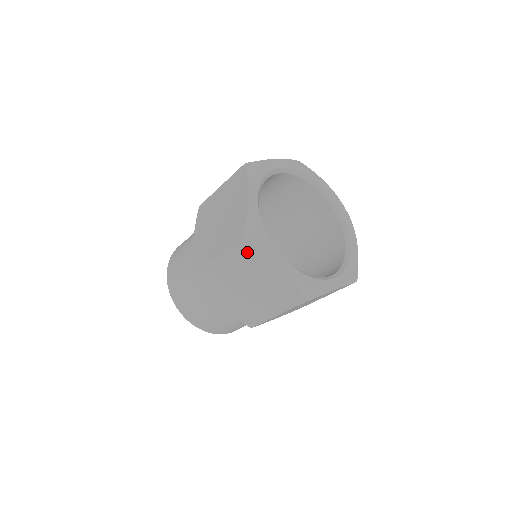
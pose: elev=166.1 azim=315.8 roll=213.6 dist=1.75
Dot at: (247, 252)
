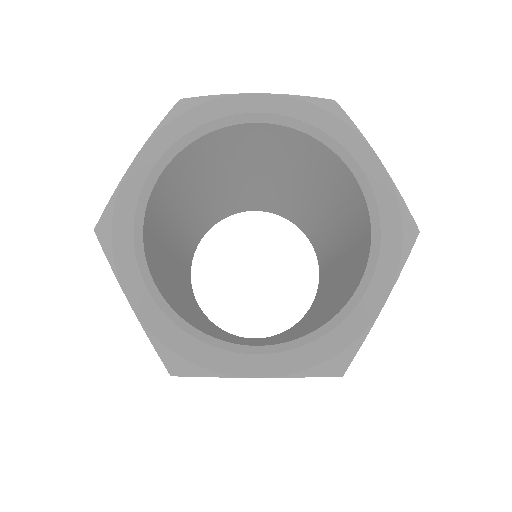
Dot at: occluded
